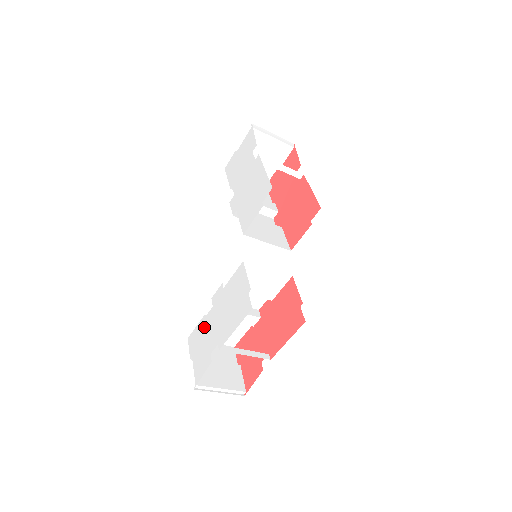
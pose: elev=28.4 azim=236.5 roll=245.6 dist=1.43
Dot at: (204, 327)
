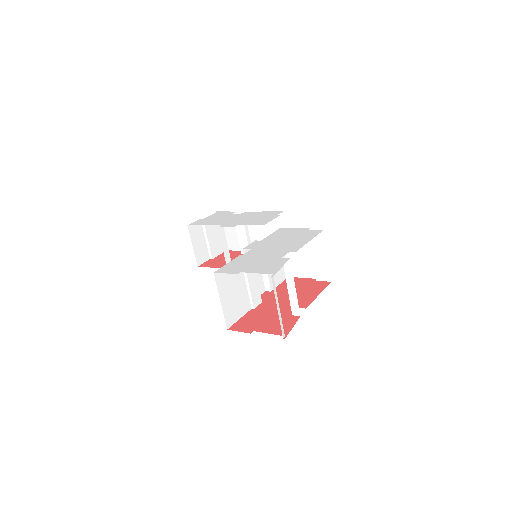
Dot at: (248, 257)
